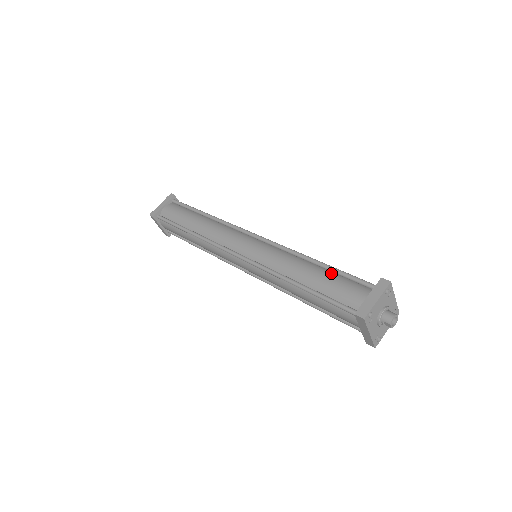
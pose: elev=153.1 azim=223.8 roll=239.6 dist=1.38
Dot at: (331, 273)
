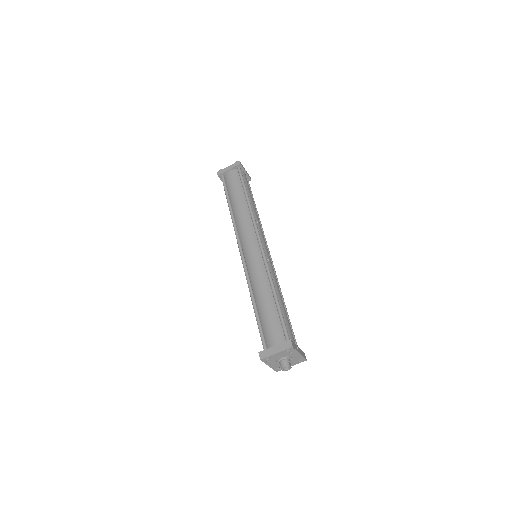
Dot at: (275, 310)
